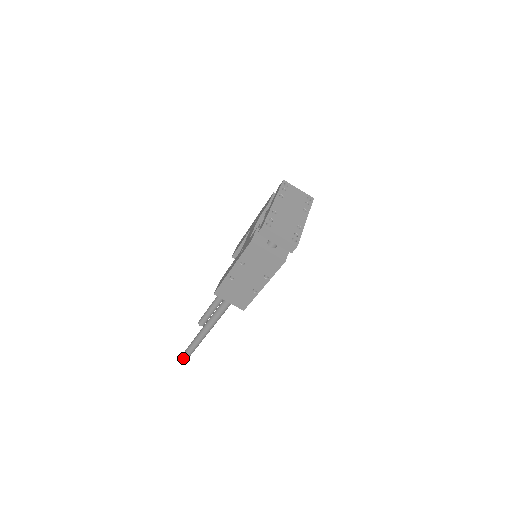
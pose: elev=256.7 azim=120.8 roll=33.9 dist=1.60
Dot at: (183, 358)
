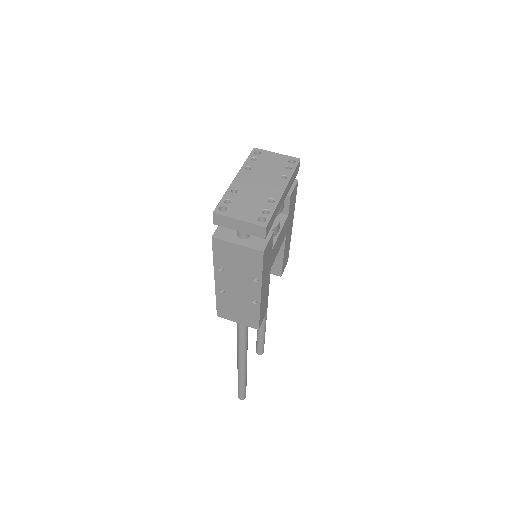
Dot at: (239, 398)
